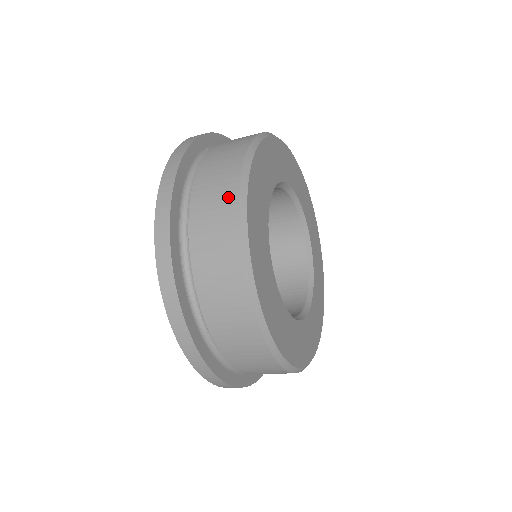
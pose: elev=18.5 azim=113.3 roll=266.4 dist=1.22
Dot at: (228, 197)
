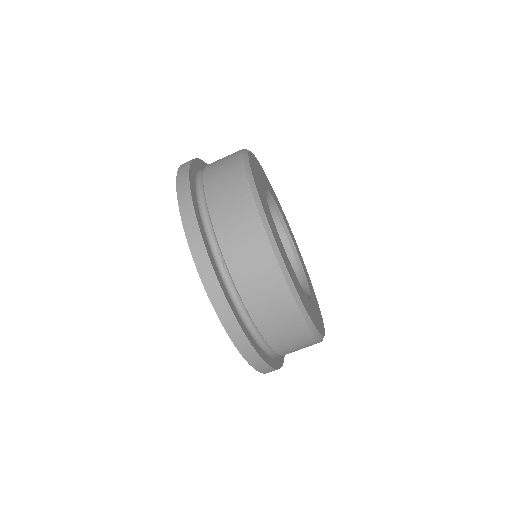
Dot at: (234, 164)
